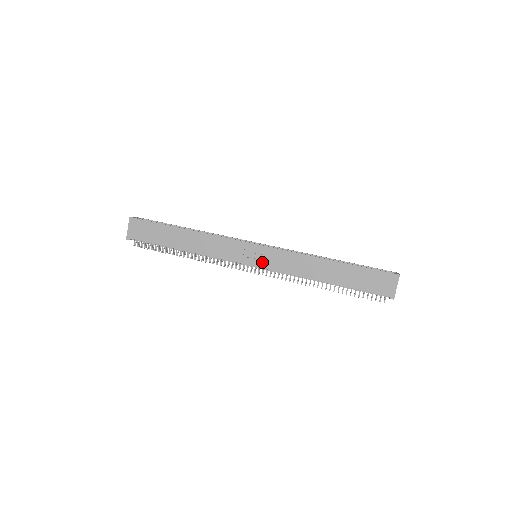
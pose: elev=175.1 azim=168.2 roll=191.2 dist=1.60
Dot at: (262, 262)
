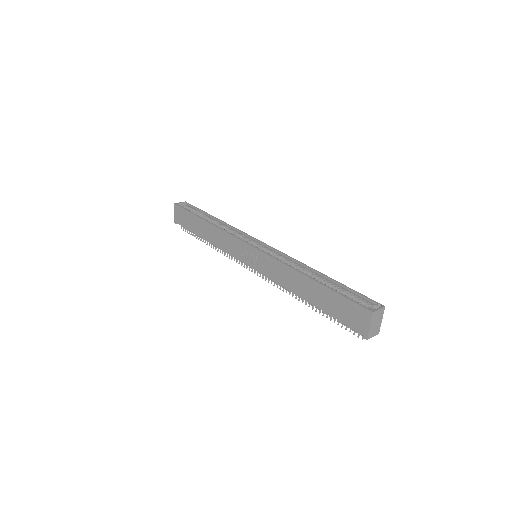
Dot at: (255, 265)
